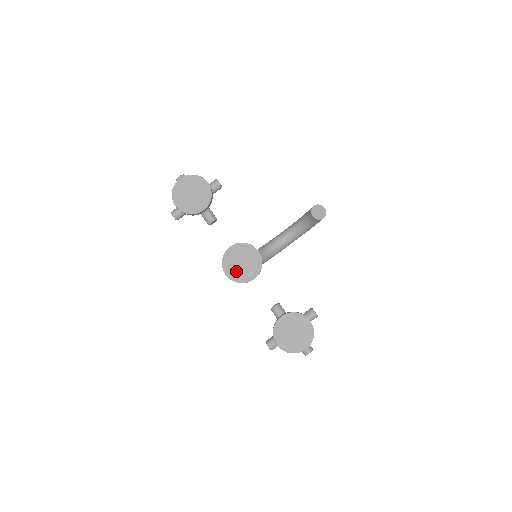
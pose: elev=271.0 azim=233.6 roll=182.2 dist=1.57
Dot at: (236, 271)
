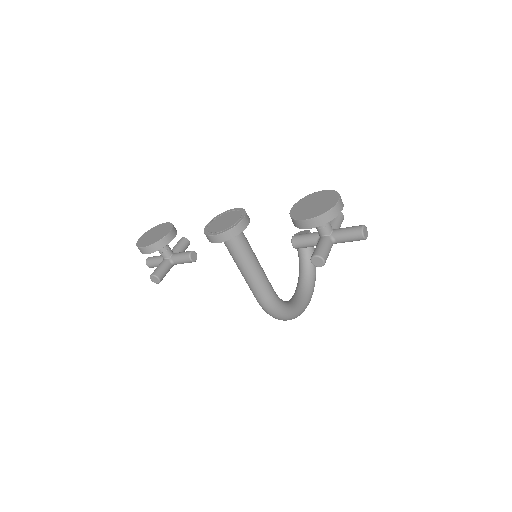
Dot at: (222, 227)
